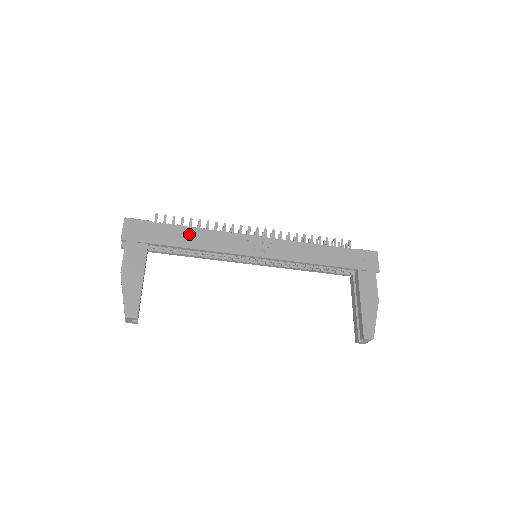
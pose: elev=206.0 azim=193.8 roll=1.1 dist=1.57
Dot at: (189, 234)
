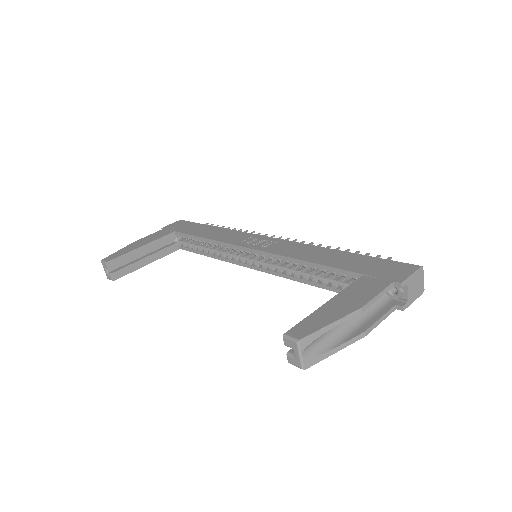
Dot at: (211, 230)
